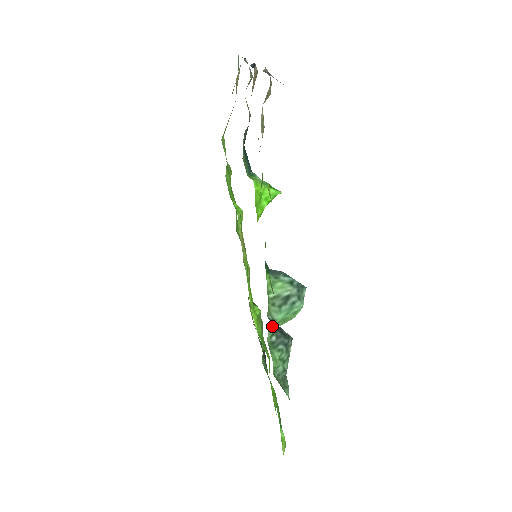
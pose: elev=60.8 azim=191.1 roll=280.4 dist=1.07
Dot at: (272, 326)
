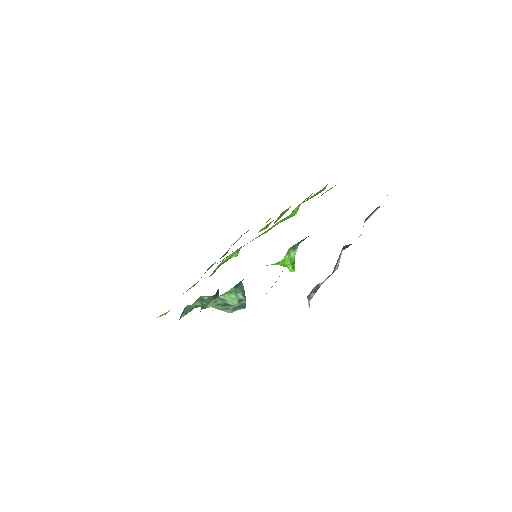
Dot at: occluded
